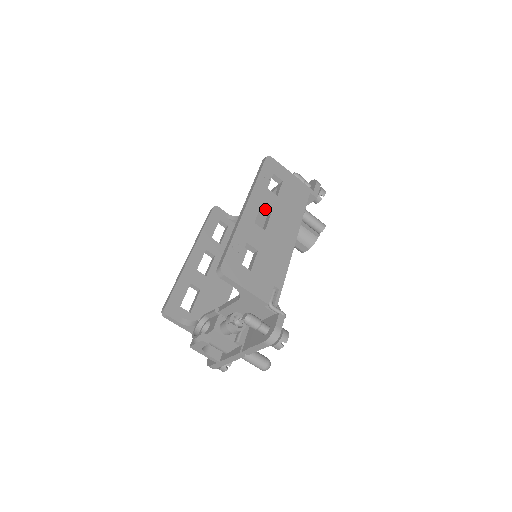
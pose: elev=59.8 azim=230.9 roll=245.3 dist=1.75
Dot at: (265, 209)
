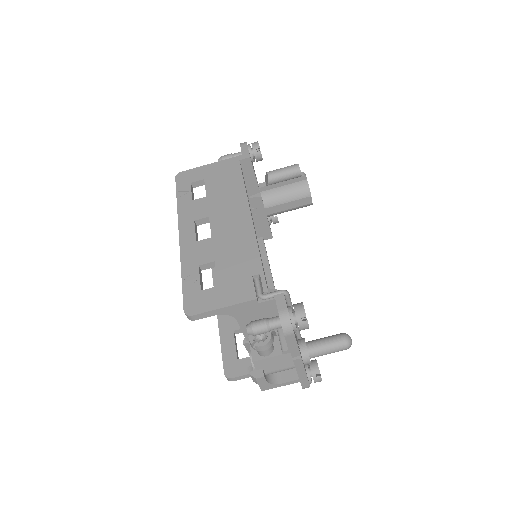
Dot at: (201, 219)
